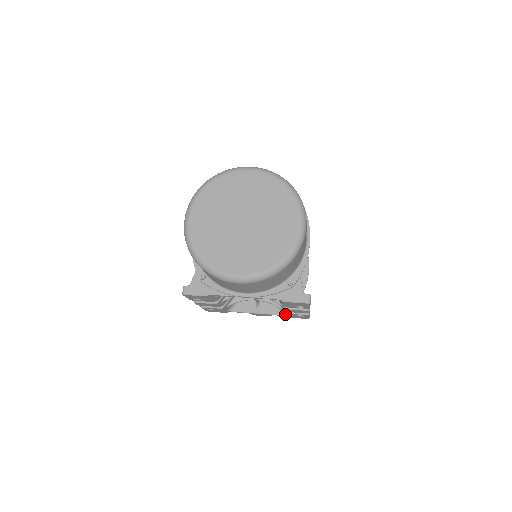
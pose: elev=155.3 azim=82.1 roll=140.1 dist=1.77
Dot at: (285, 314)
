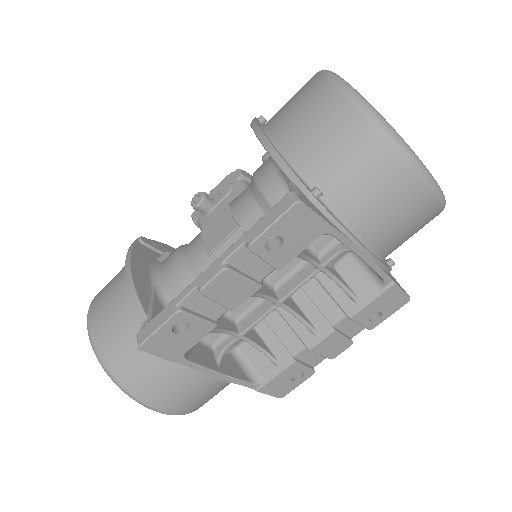
Dot at: (263, 380)
